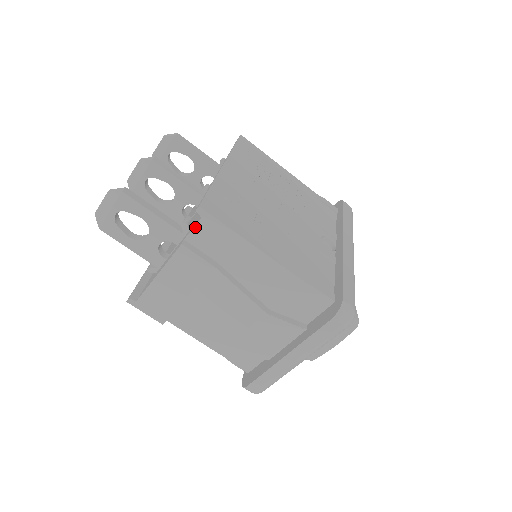
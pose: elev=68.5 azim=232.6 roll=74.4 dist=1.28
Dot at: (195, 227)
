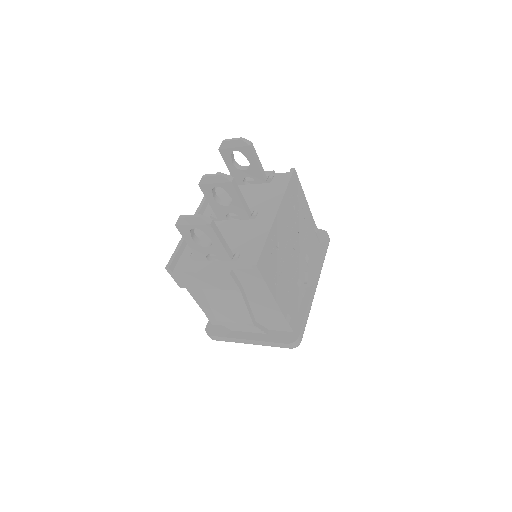
Dot at: (244, 269)
